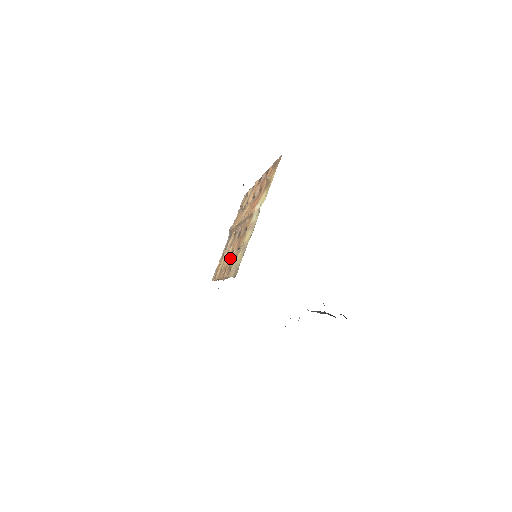
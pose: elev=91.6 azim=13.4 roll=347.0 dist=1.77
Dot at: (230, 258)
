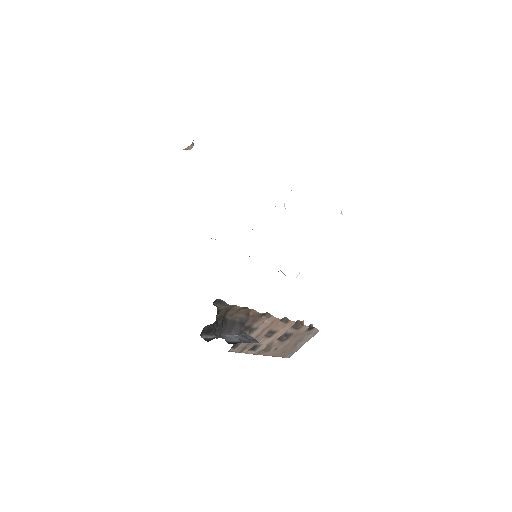
Dot at: occluded
